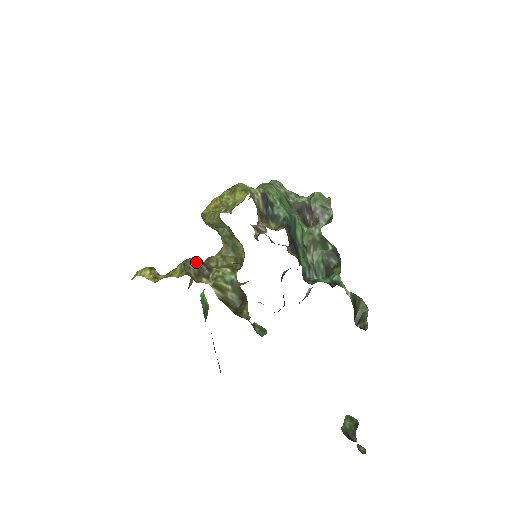
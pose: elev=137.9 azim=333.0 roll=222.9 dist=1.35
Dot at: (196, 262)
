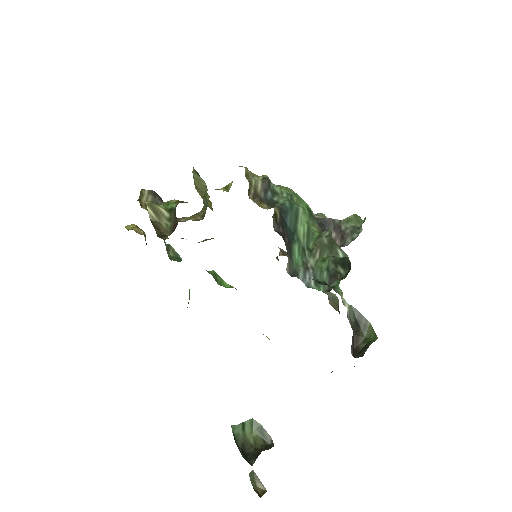
Dot at: (153, 195)
